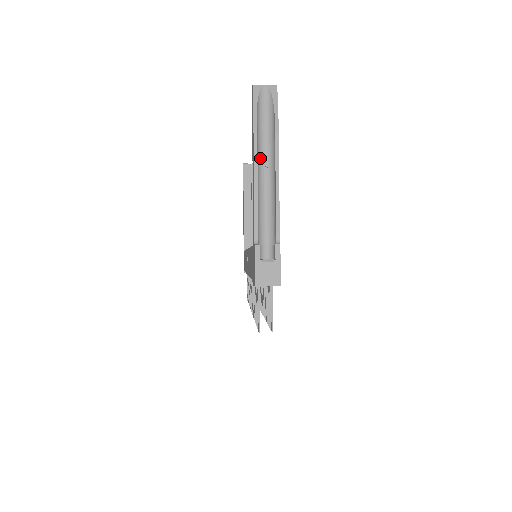
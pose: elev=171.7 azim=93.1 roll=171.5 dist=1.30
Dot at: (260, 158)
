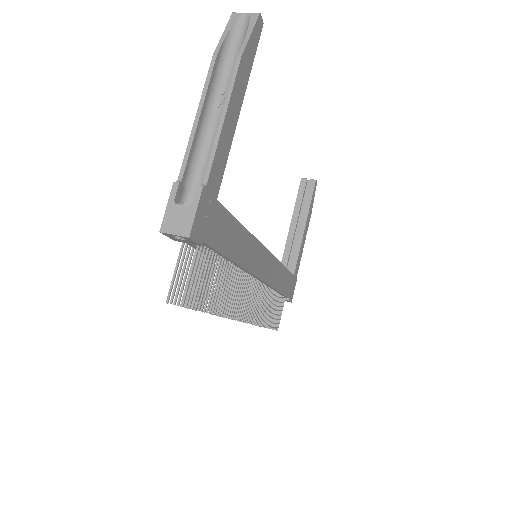
Dot at: (218, 90)
